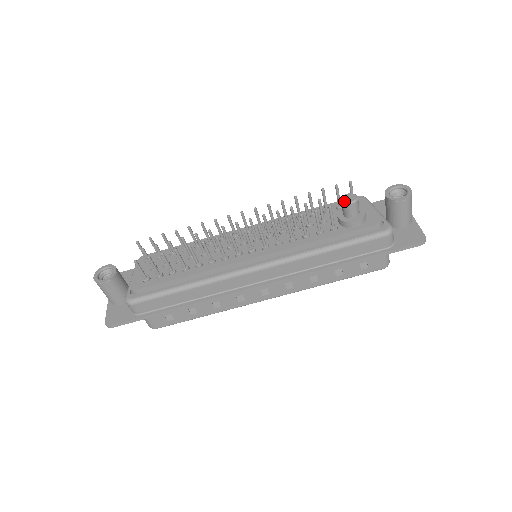
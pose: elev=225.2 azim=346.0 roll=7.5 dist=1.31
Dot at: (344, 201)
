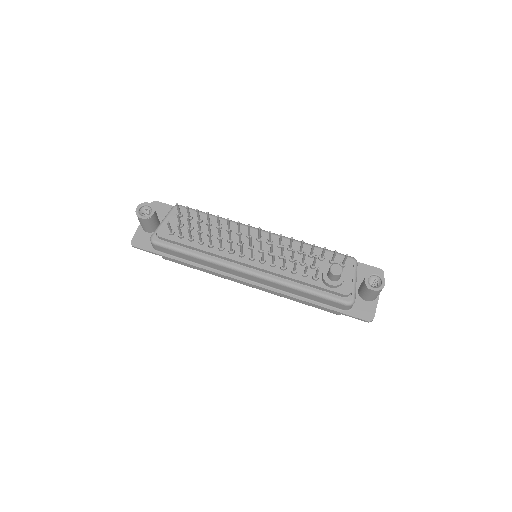
Dot at: (331, 270)
